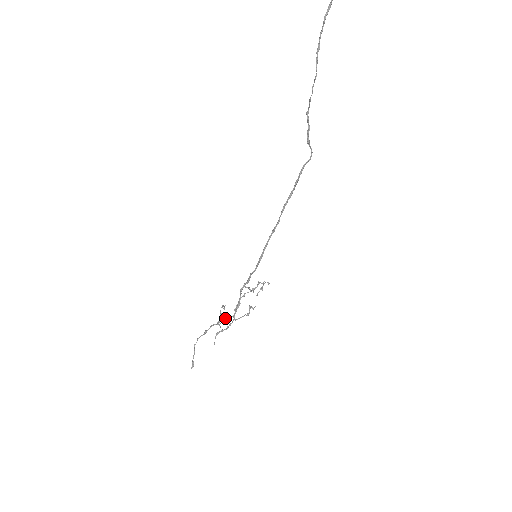
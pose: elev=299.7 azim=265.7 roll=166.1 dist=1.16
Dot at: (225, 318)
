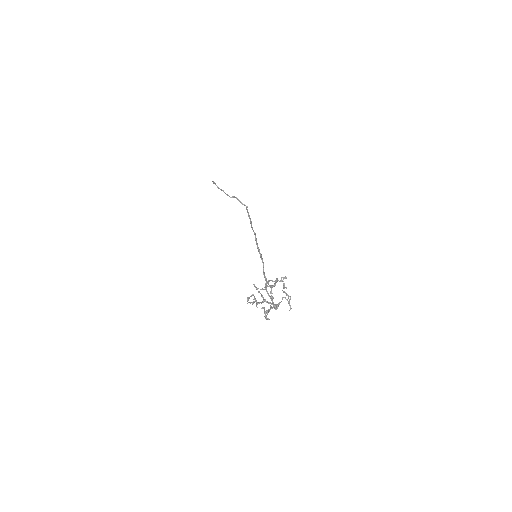
Dot at: (267, 302)
